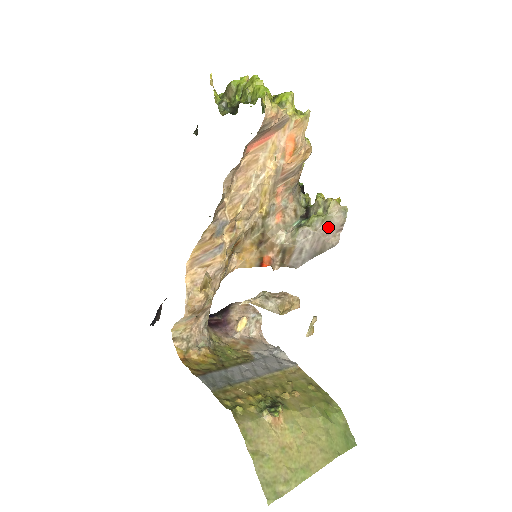
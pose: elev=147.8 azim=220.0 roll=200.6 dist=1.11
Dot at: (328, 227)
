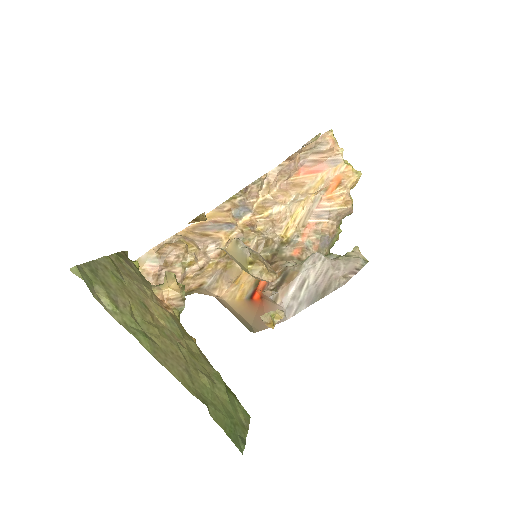
Dot at: (342, 262)
